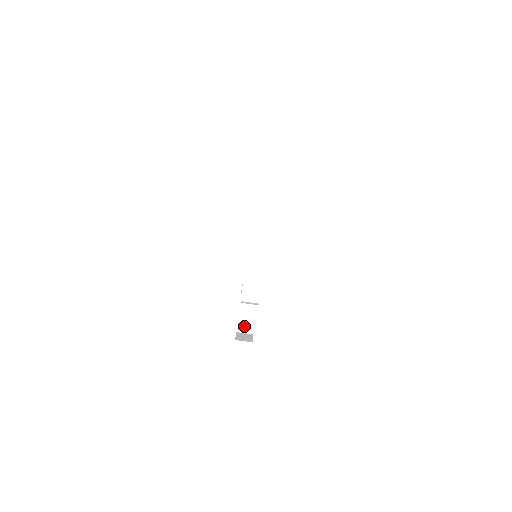
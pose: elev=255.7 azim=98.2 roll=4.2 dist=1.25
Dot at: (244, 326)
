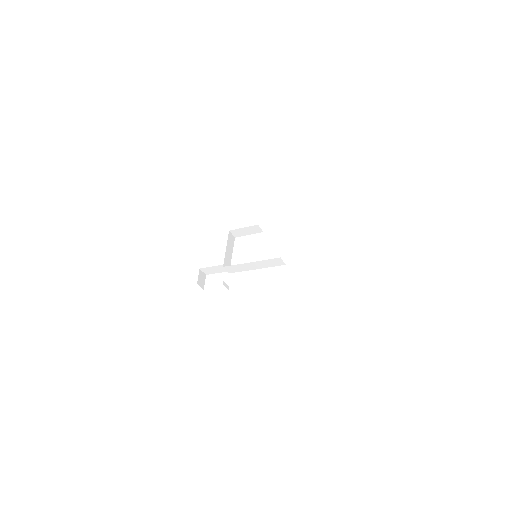
Dot at: (207, 270)
